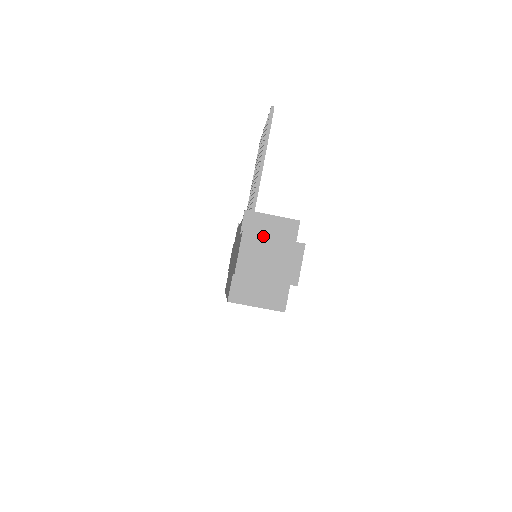
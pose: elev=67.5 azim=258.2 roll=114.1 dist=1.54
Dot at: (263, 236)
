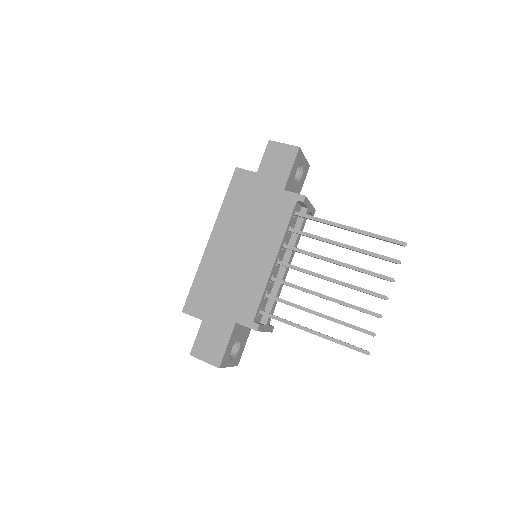
Dot at: (225, 367)
